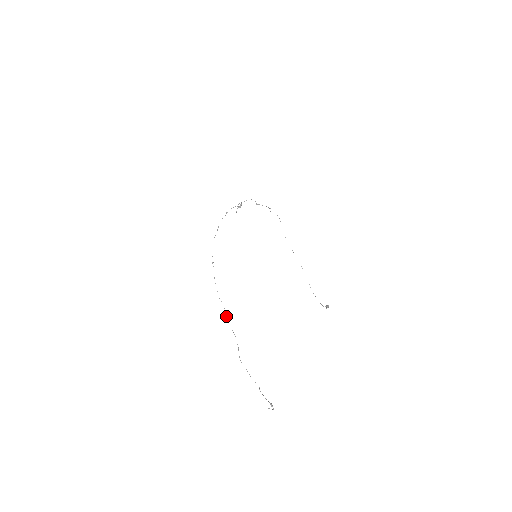
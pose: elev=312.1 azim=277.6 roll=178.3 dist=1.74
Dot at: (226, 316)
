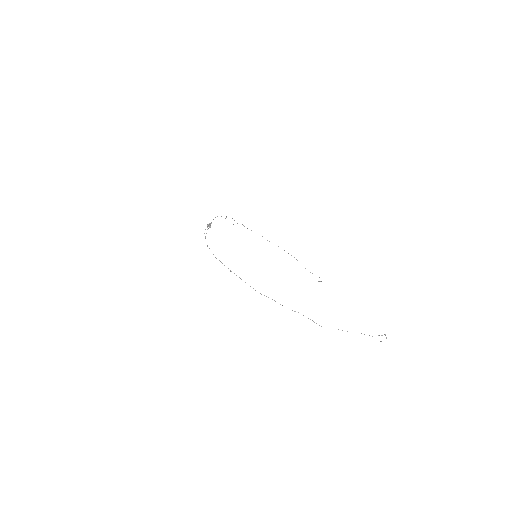
Dot at: (280, 304)
